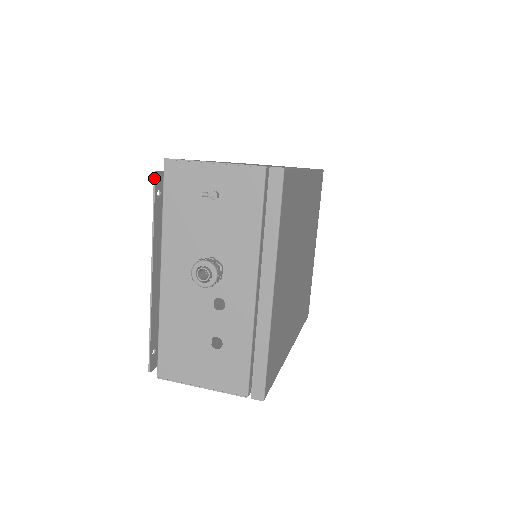
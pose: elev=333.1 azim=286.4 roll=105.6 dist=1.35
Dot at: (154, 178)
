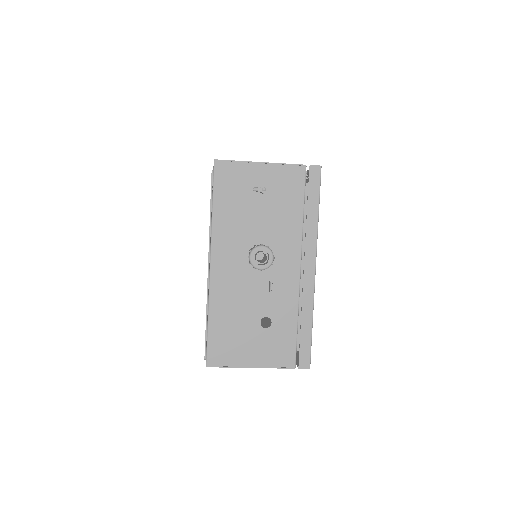
Dot at: (212, 175)
